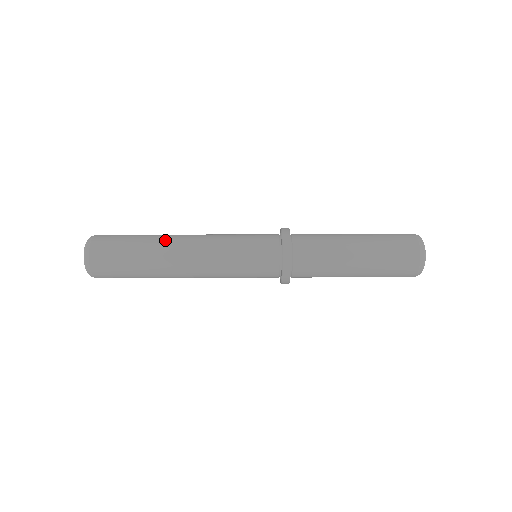
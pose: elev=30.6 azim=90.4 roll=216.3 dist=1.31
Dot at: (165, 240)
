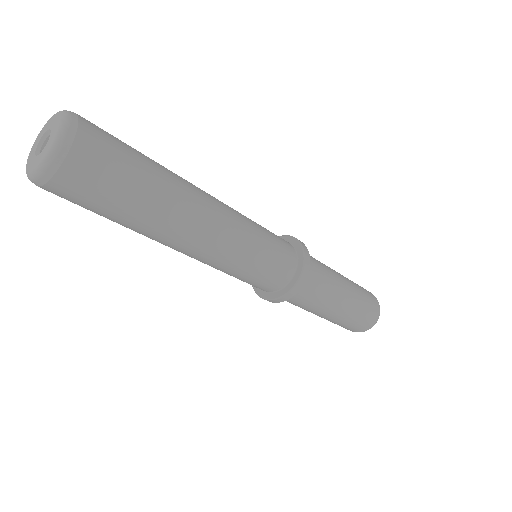
Dot at: (187, 186)
